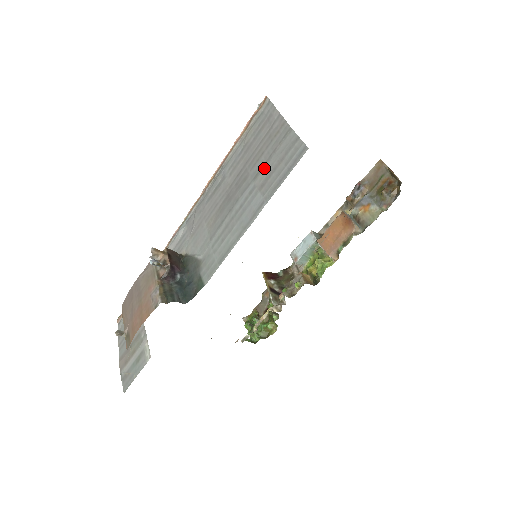
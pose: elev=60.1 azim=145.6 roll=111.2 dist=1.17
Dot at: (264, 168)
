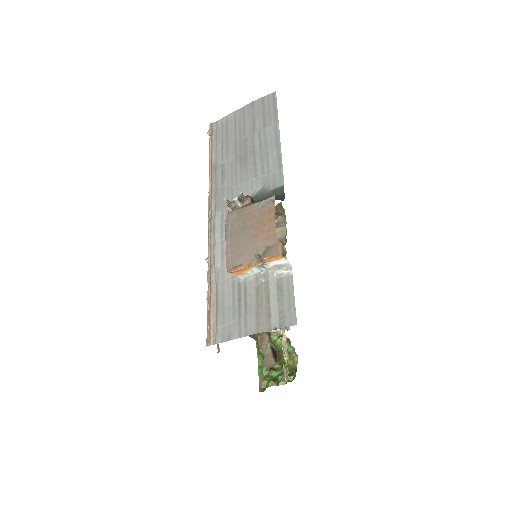
Dot at: (256, 122)
